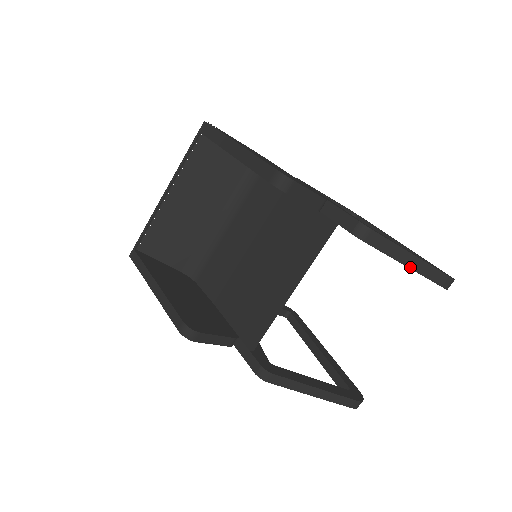
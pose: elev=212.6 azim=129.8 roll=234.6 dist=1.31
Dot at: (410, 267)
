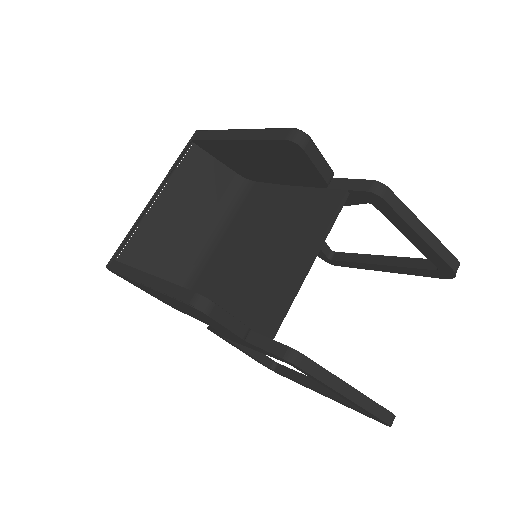
Dot at: (423, 238)
